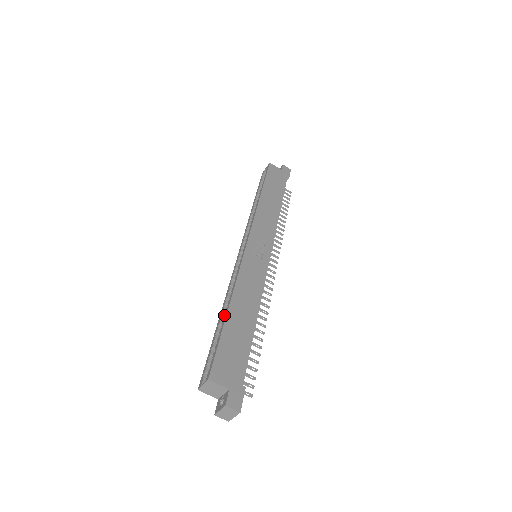
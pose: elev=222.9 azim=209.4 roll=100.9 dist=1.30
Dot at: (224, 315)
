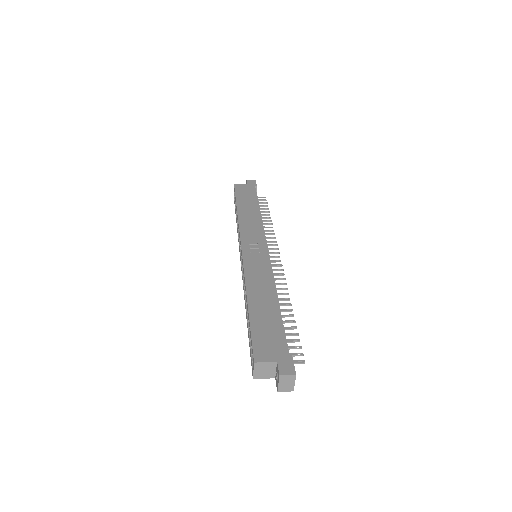
Dot at: (247, 310)
